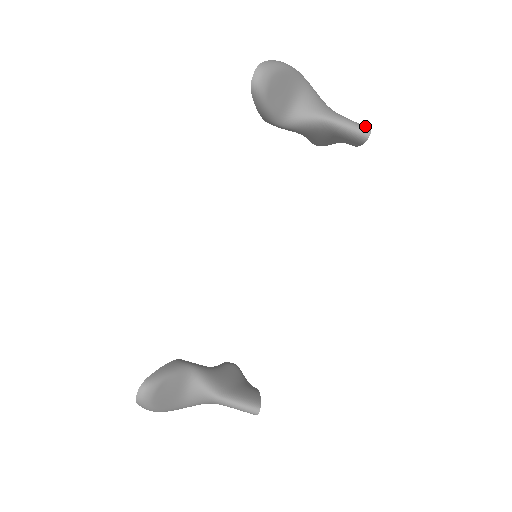
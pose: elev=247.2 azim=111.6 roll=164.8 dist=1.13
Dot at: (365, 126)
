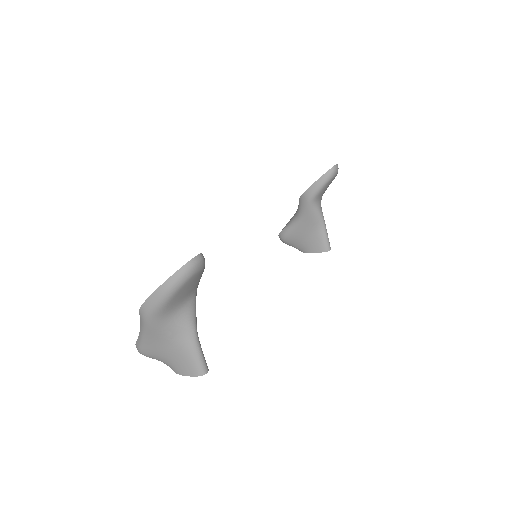
Dot at: occluded
